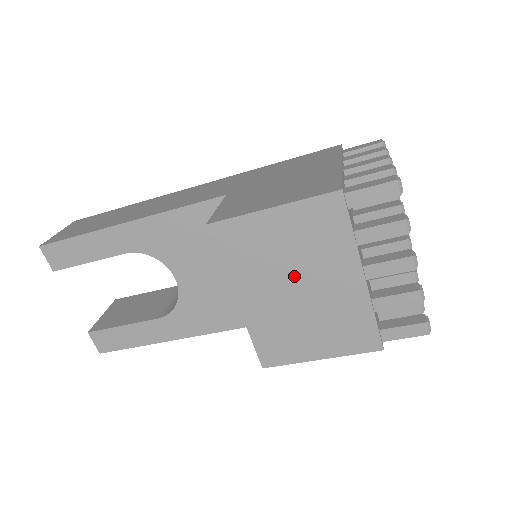
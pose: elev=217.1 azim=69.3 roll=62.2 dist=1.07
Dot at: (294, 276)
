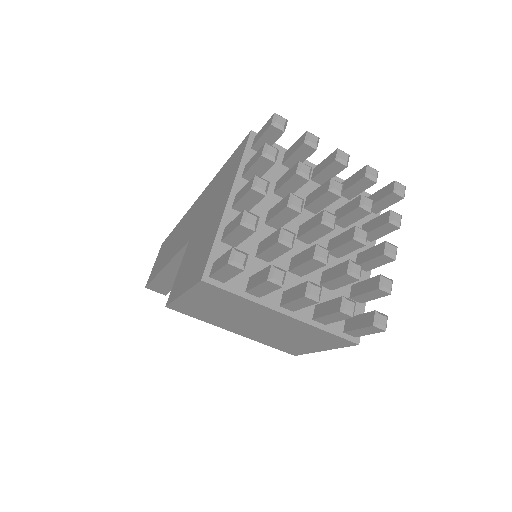
Dot at: (244, 320)
